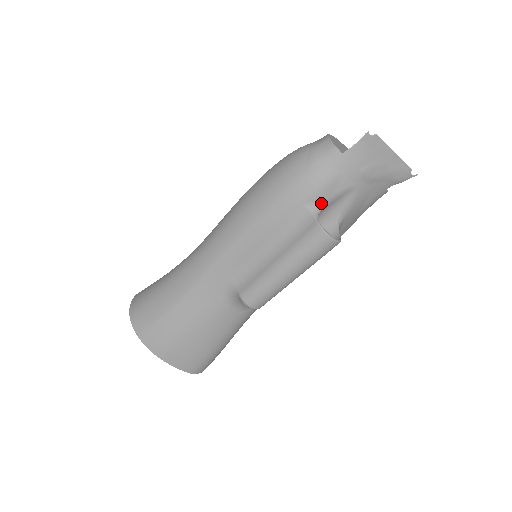
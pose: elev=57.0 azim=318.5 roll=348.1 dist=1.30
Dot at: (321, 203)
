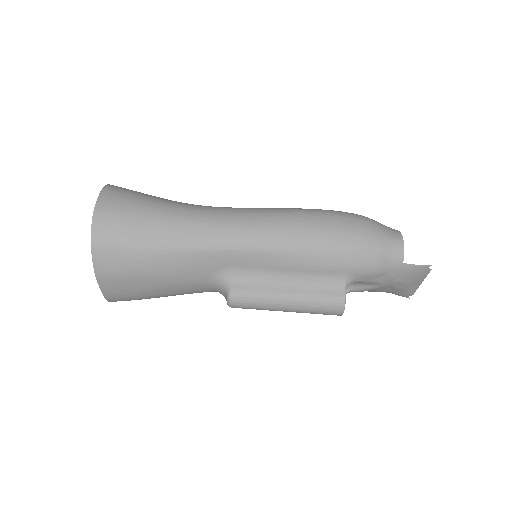
Dot at: (356, 280)
